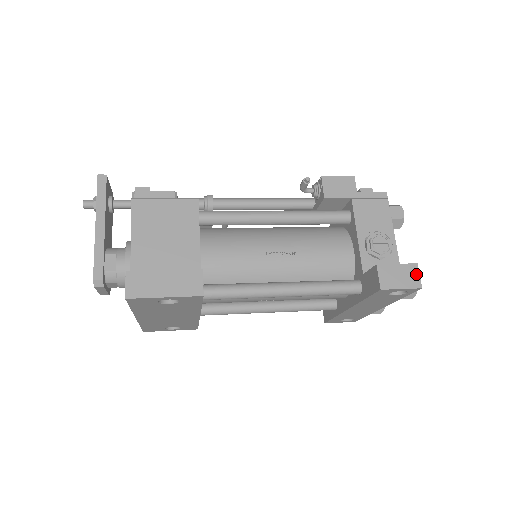
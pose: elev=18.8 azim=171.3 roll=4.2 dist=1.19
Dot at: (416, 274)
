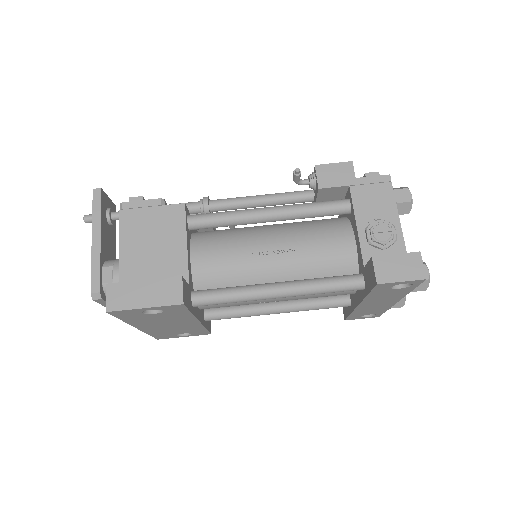
Dot at: (419, 264)
